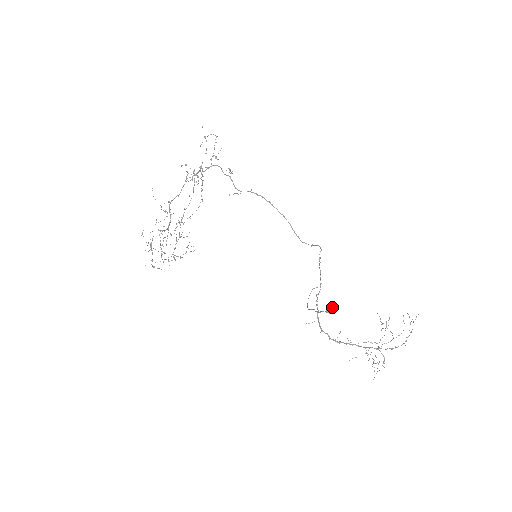
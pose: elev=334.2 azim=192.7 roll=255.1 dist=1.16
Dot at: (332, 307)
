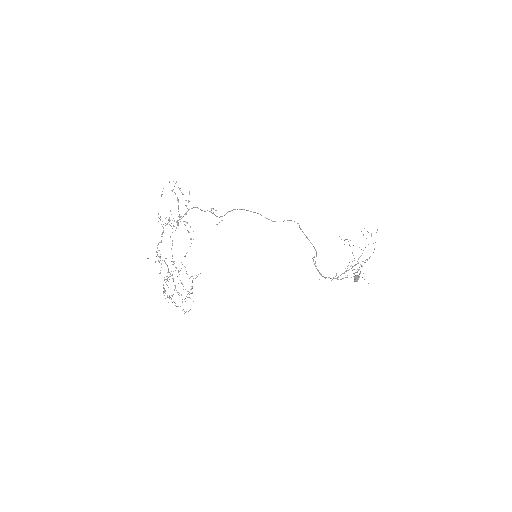
Dot at: (358, 277)
